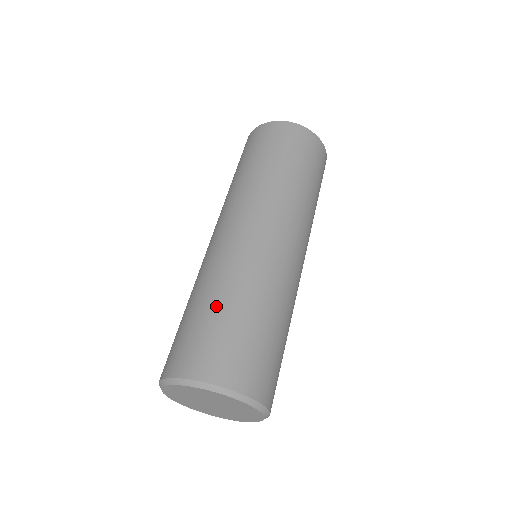
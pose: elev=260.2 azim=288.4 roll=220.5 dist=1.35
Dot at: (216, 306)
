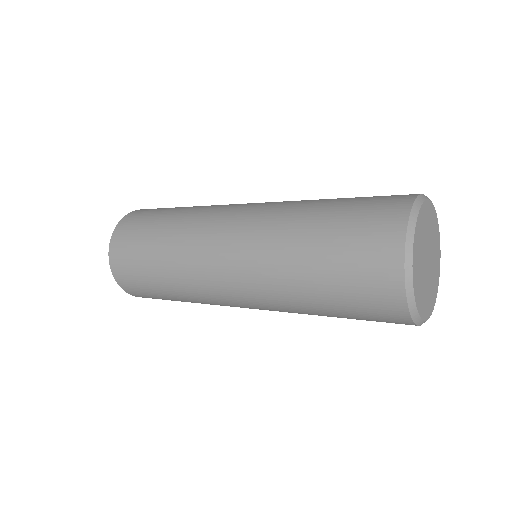
Dot at: (162, 288)
